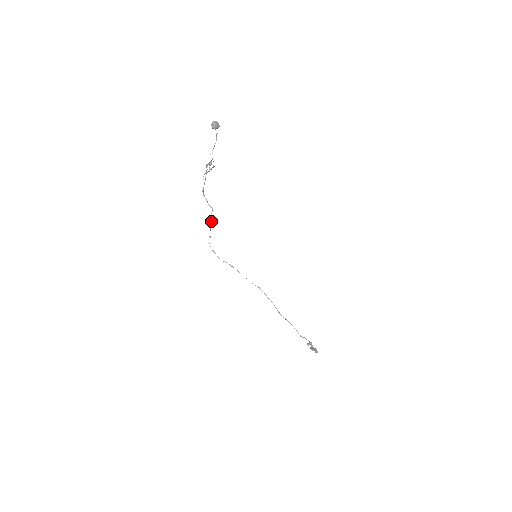
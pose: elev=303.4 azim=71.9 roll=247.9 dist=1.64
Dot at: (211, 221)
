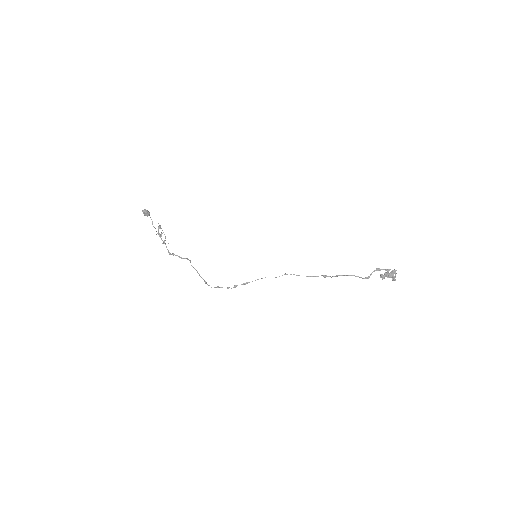
Dot at: occluded
